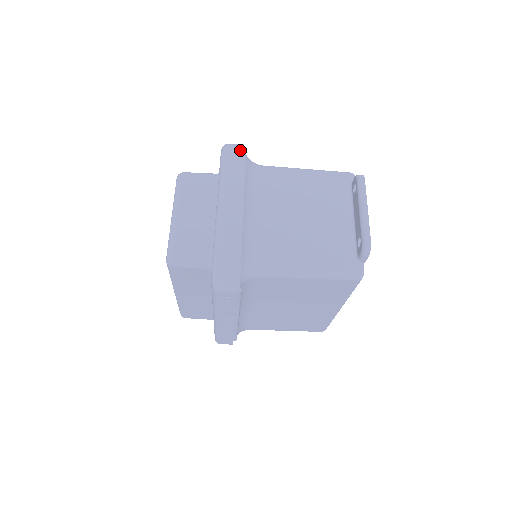
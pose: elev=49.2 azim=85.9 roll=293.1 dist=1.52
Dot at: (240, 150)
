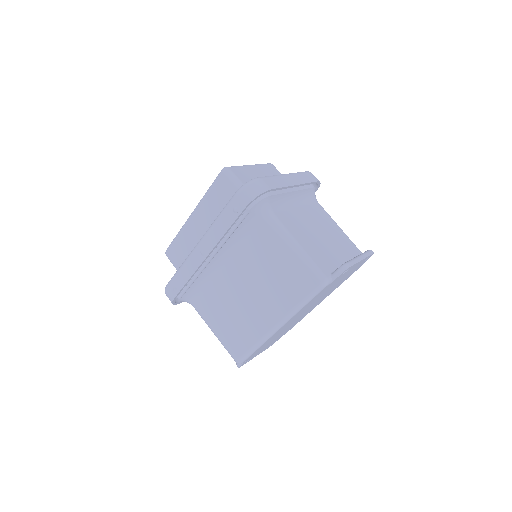
Dot at: (317, 179)
